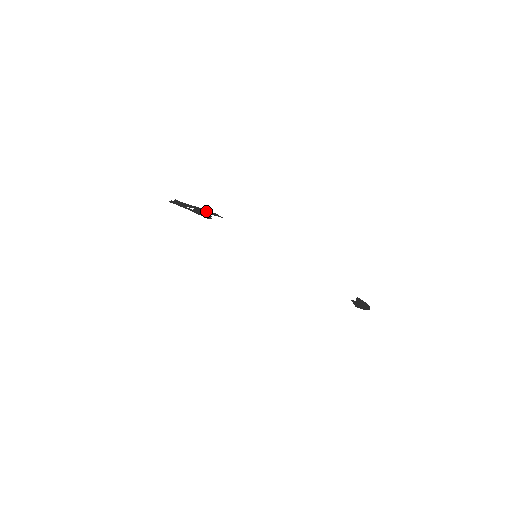
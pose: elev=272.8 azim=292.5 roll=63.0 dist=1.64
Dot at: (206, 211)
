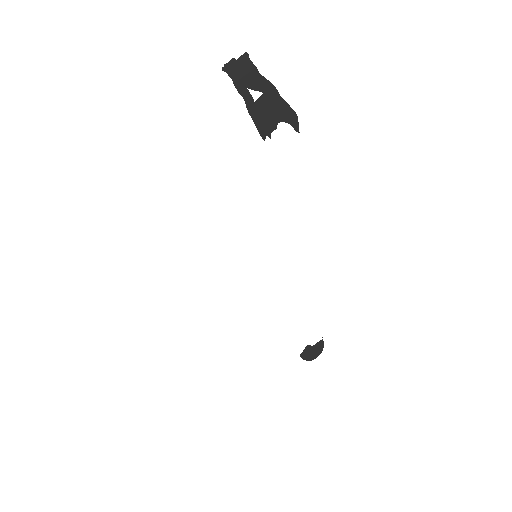
Dot at: (282, 105)
